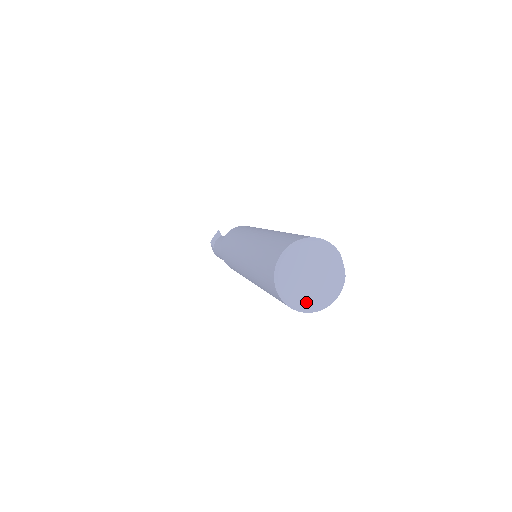
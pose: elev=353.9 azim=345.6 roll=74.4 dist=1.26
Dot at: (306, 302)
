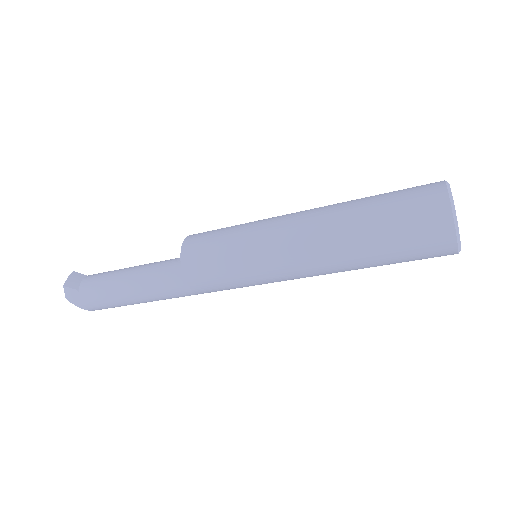
Dot at: occluded
